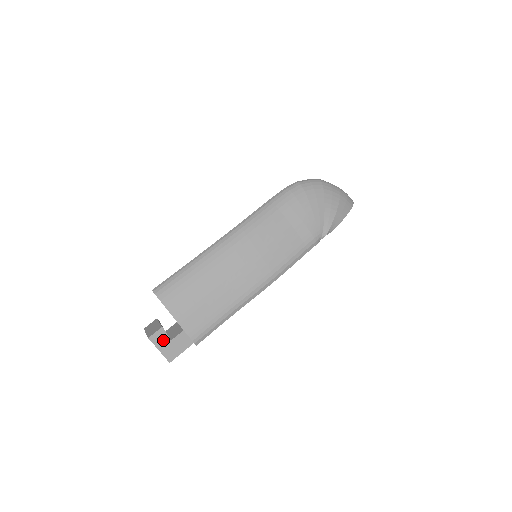
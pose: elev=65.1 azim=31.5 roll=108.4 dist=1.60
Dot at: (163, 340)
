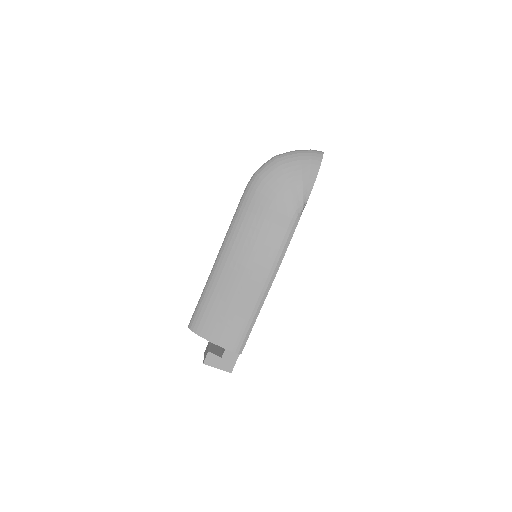
Dot at: (215, 360)
